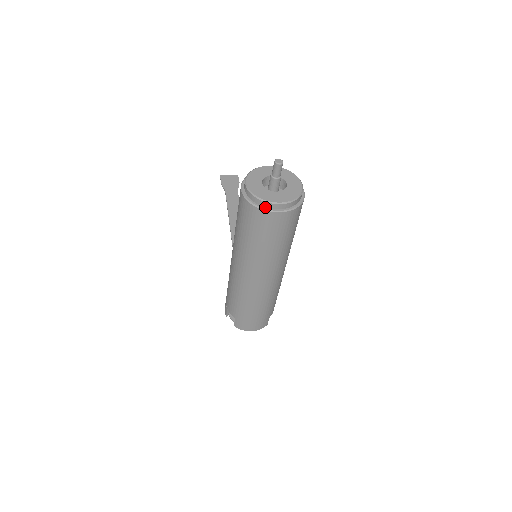
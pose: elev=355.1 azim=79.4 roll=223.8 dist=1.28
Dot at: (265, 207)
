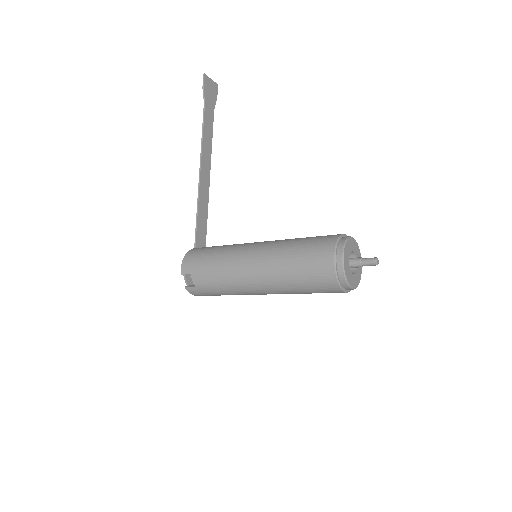
Dot at: (342, 286)
